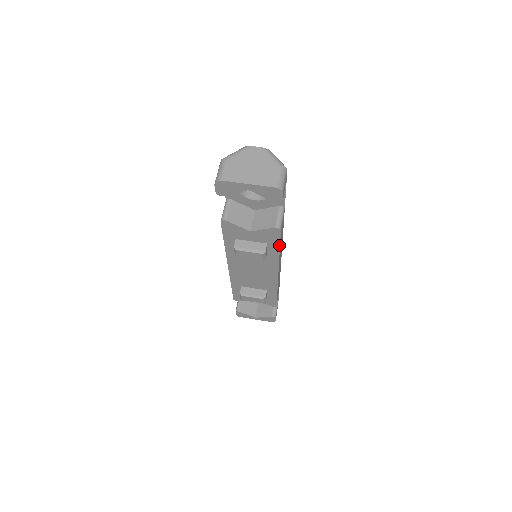
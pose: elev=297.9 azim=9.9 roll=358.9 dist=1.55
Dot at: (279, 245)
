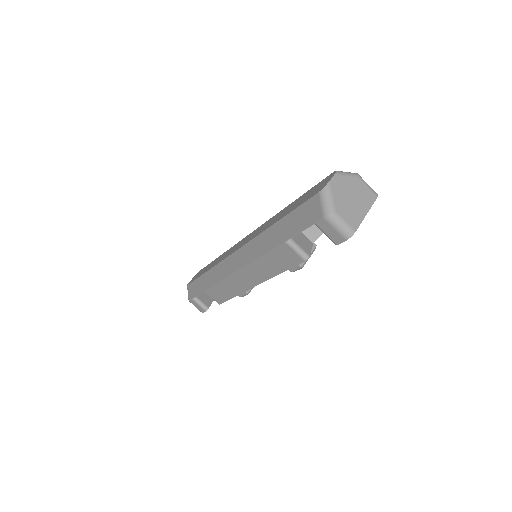
Dot at: occluded
